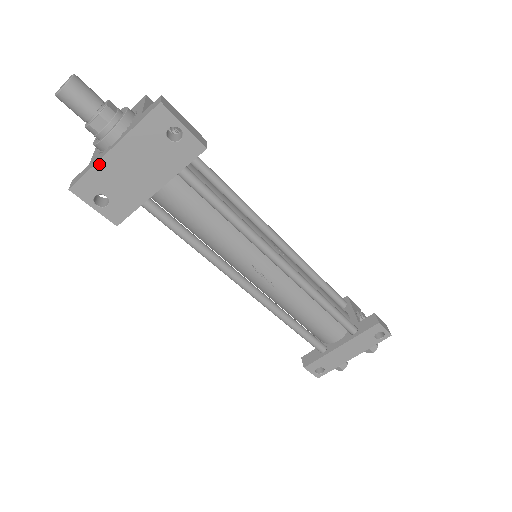
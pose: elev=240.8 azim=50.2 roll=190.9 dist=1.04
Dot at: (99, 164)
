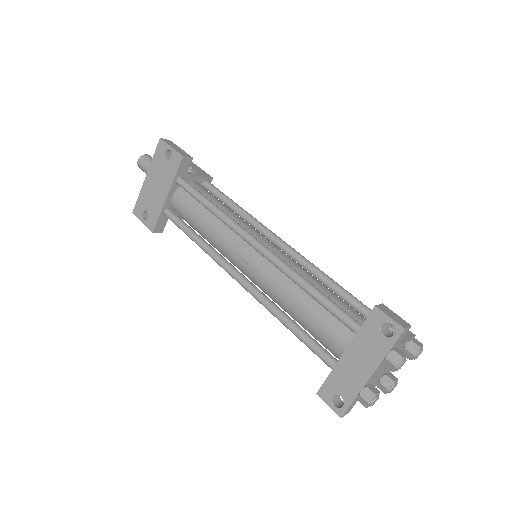
Dot at: (142, 190)
